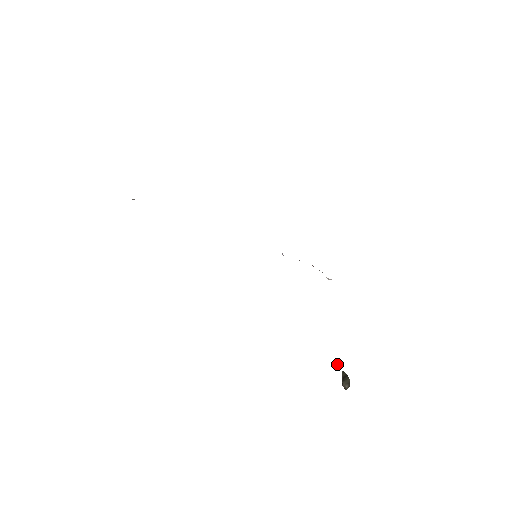
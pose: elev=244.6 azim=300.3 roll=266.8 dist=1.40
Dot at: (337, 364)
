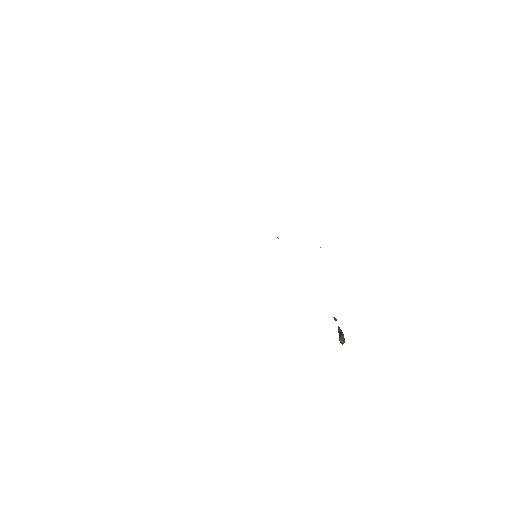
Dot at: (334, 319)
